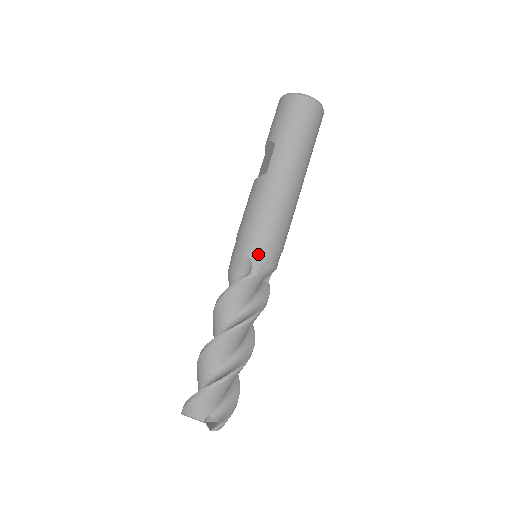
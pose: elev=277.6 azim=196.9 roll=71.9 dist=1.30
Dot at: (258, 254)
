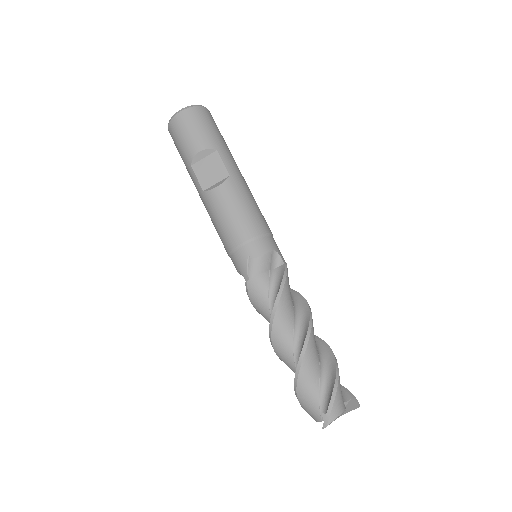
Dot at: (275, 245)
